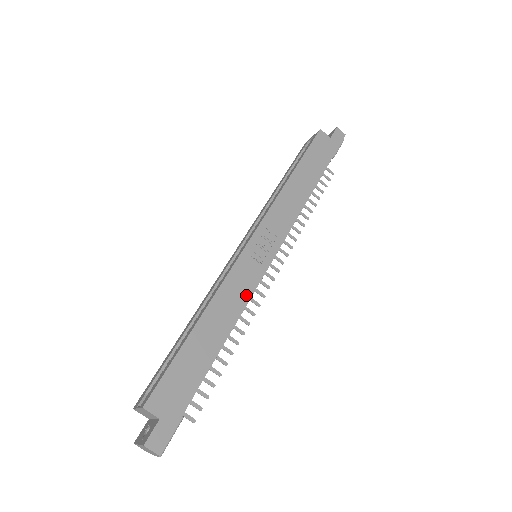
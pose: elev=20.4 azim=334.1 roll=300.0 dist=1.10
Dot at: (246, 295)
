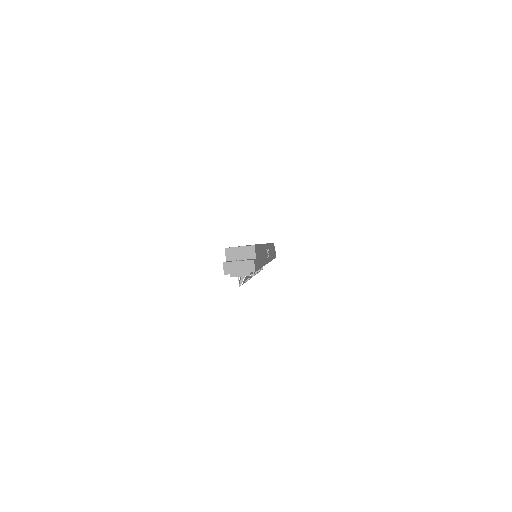
Dot at: occluded
